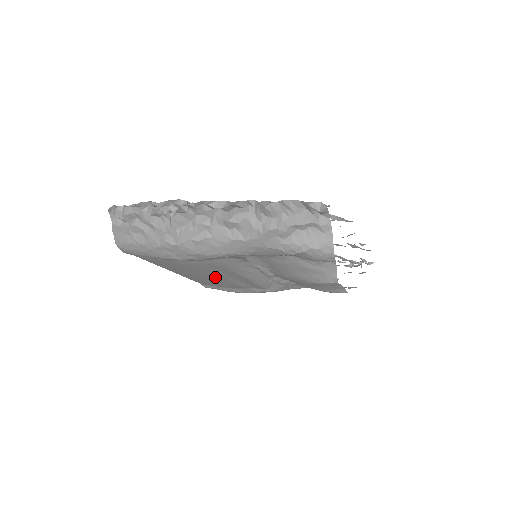
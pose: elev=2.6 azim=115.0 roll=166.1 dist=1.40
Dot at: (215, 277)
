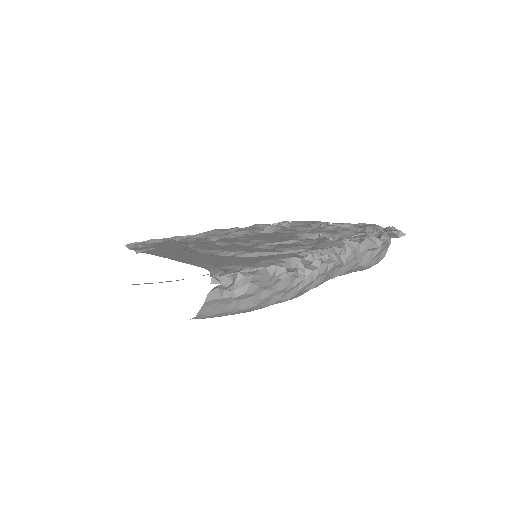
Dot at: occluded
